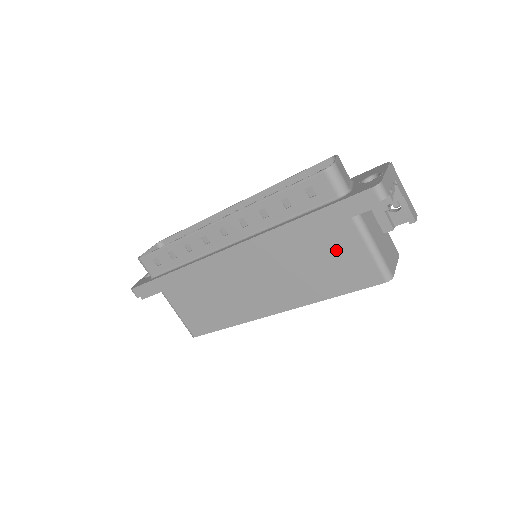
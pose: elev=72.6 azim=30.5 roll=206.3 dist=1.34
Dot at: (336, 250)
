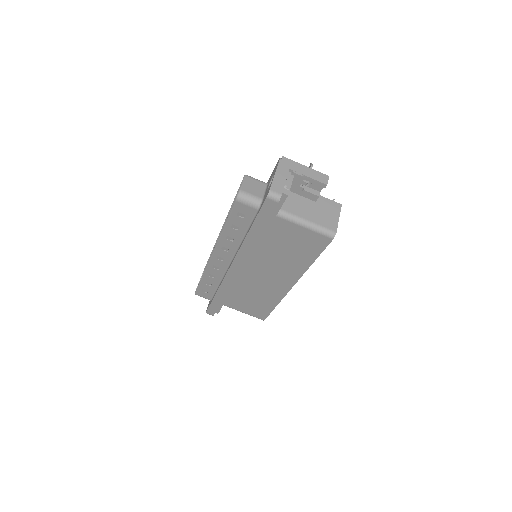
Dot at: (287, 237)
